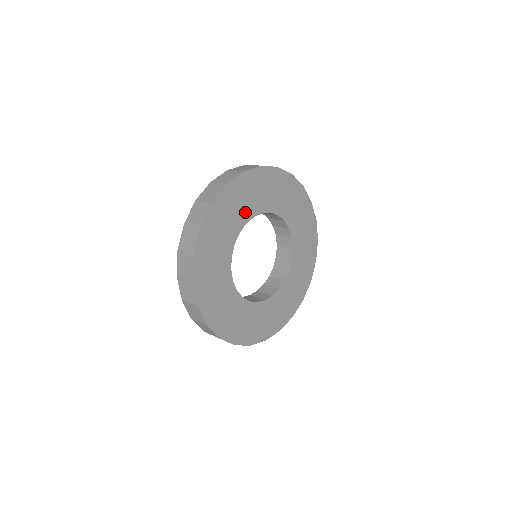
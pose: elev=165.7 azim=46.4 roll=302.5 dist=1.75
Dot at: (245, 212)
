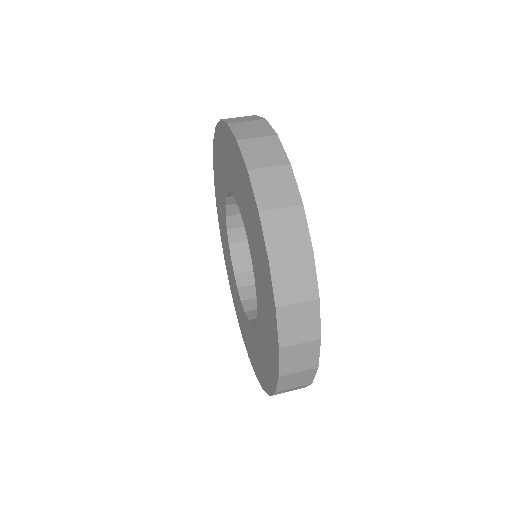
Dot at: occluded
